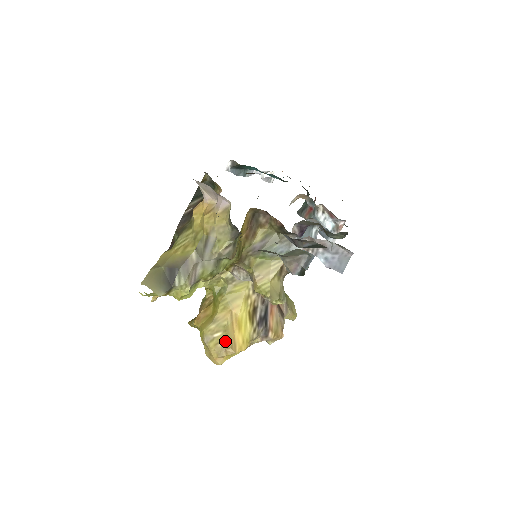
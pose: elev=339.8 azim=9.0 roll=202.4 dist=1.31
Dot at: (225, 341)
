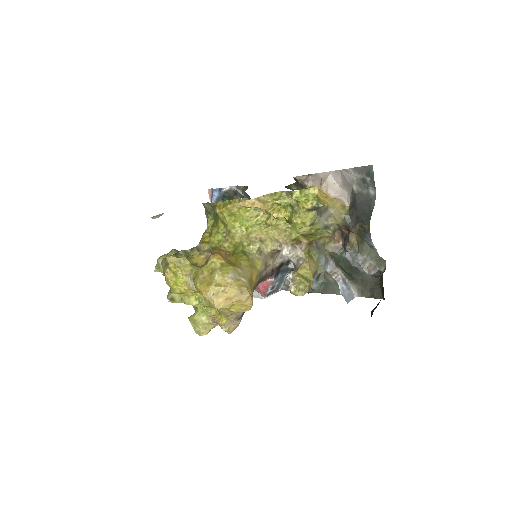
Dot at: (249, 289)
